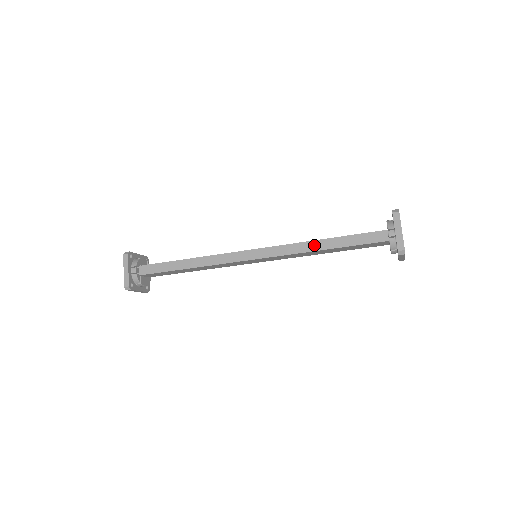
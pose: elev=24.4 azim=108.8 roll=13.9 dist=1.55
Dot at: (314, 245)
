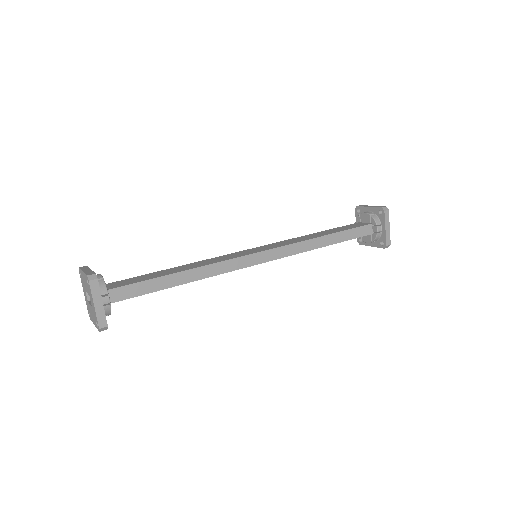
Dot at: (318, 242)
